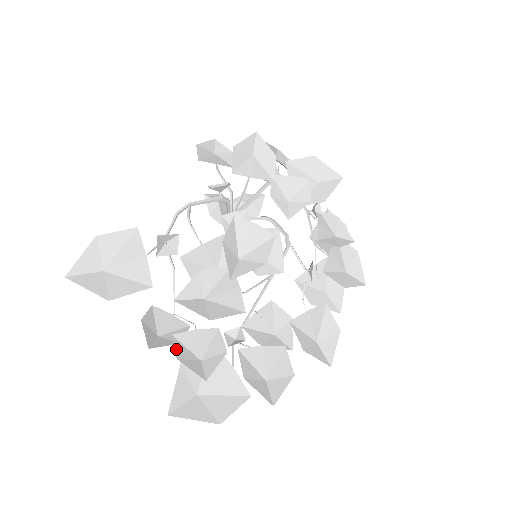
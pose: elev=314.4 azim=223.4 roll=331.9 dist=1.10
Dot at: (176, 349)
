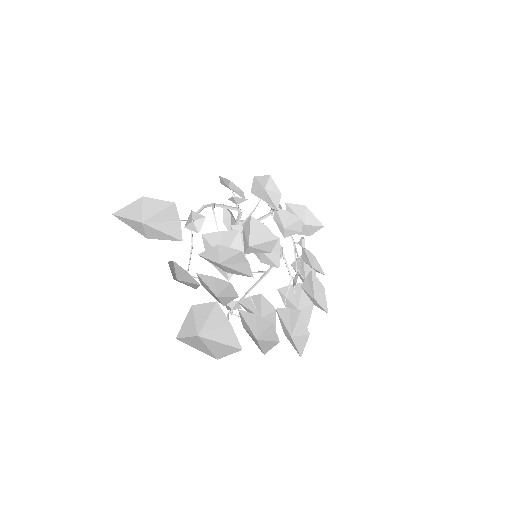
Dot at: (200, 281)
